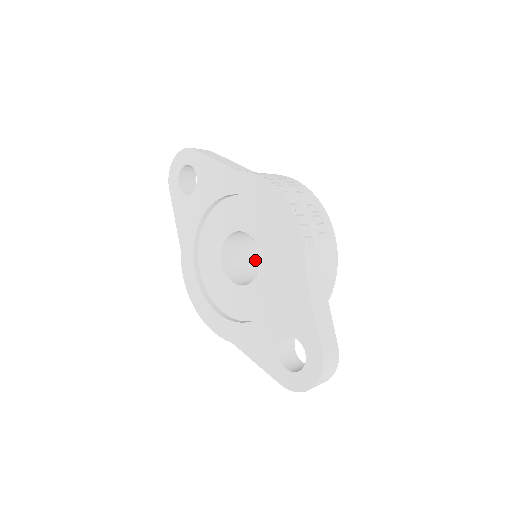
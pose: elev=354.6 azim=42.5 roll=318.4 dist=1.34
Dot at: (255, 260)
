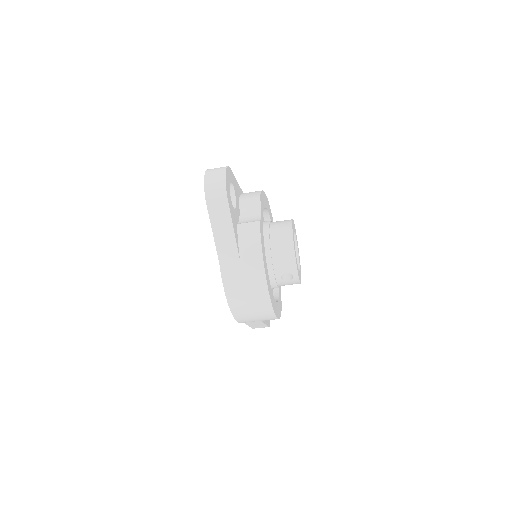
Dot at: occluded
